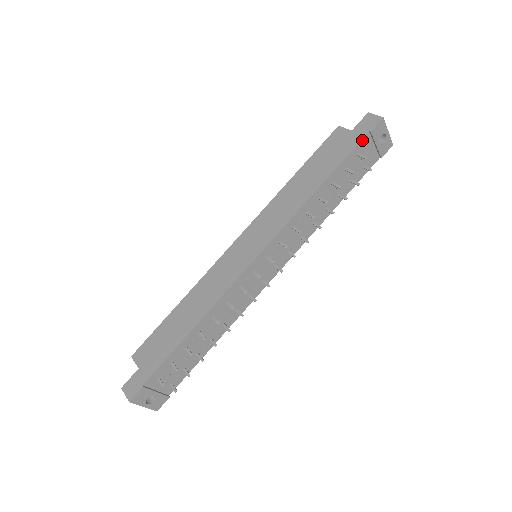
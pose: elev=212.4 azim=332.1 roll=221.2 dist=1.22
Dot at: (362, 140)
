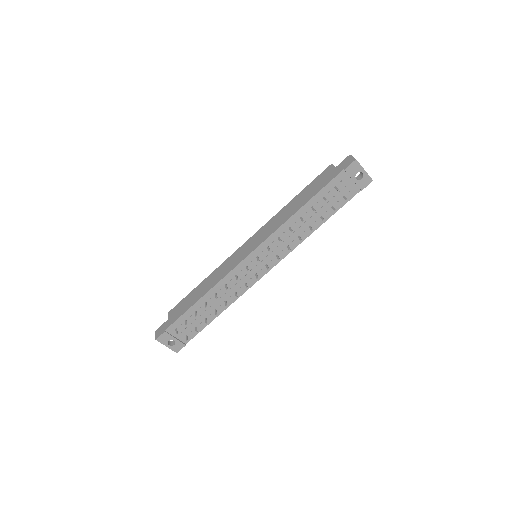
Dot at: (337, 176)
